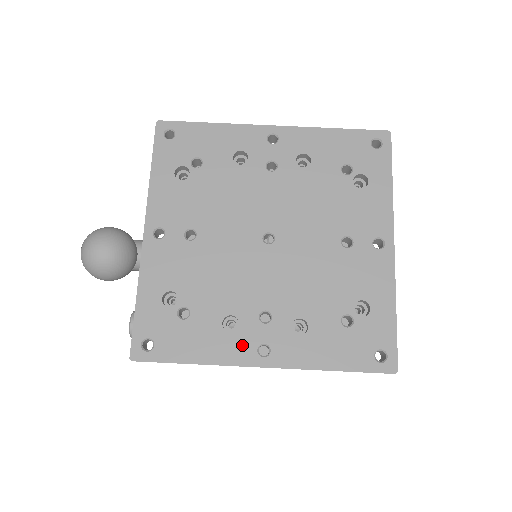
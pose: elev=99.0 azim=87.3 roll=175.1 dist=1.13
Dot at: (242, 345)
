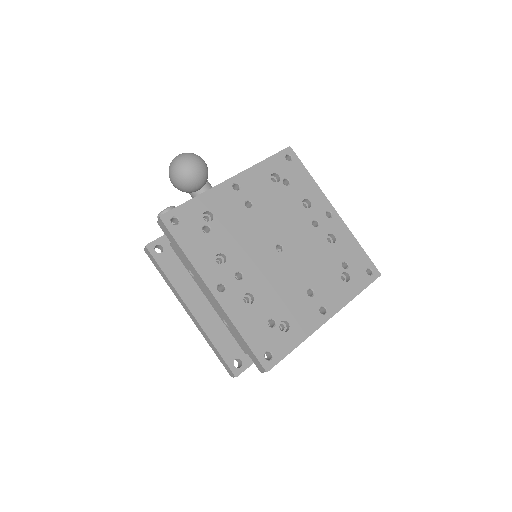
Dot at: (215, 273)
